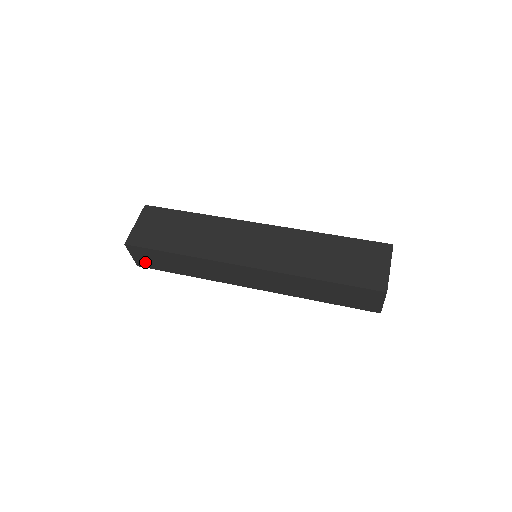
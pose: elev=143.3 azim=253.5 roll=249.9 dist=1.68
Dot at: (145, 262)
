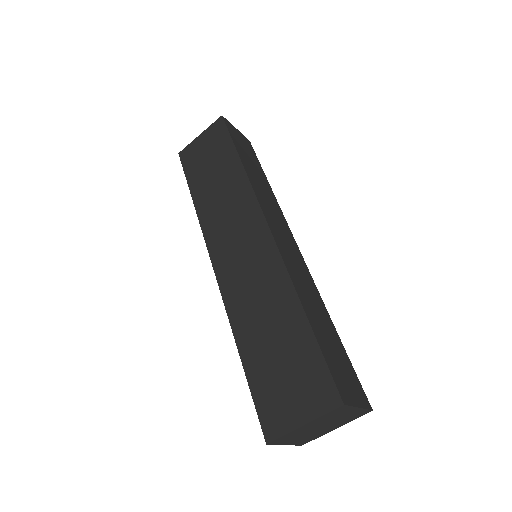
Dot at: occluded
